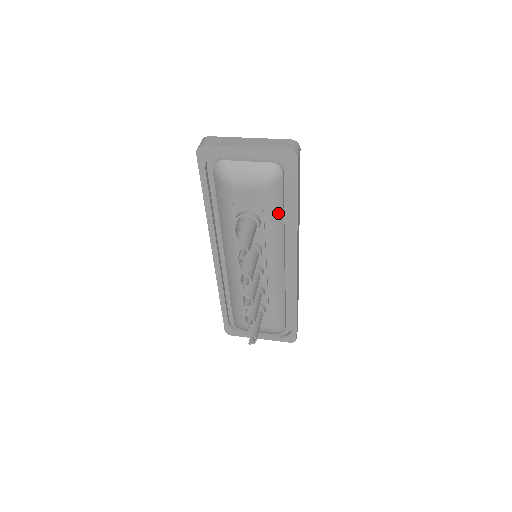
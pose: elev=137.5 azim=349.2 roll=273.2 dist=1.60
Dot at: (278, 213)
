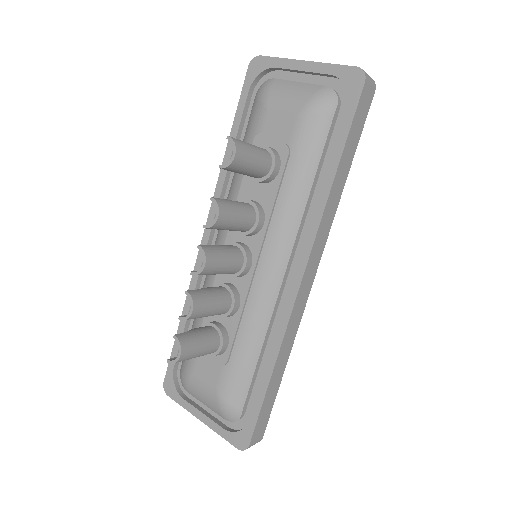
Dot at: (308, 168)
